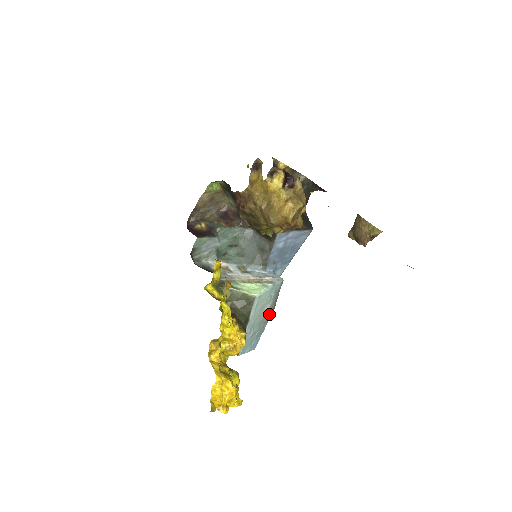
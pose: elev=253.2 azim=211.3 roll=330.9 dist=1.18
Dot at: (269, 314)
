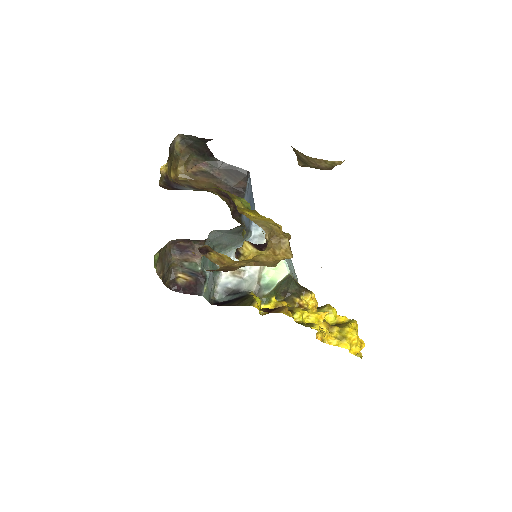
Dot at: occluded
